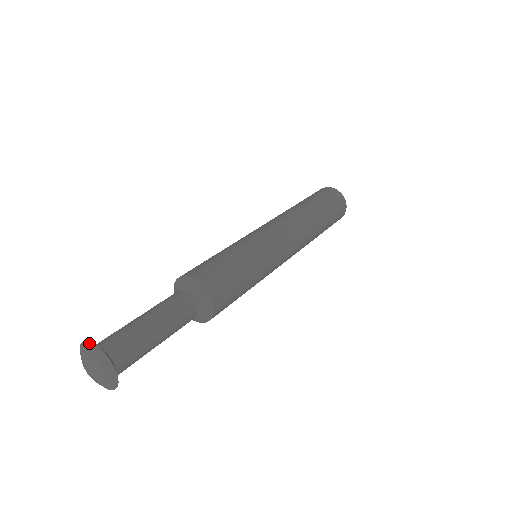
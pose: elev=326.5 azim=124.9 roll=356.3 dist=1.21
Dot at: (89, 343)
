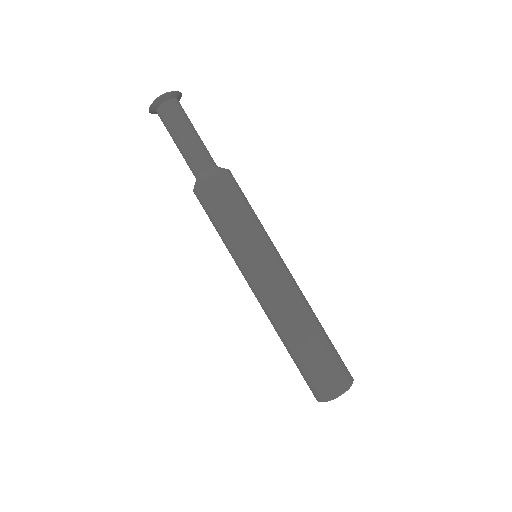
Dot at: (180, 98)
